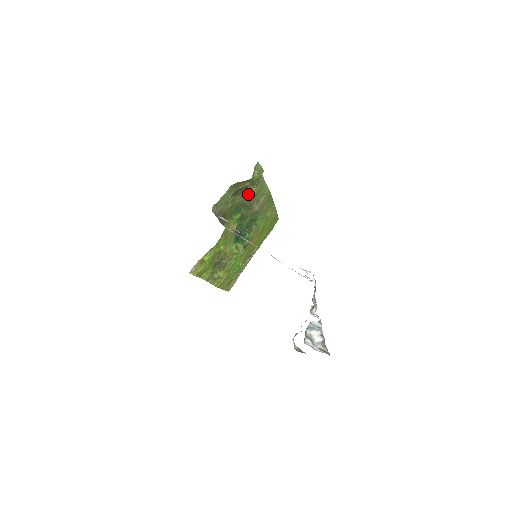
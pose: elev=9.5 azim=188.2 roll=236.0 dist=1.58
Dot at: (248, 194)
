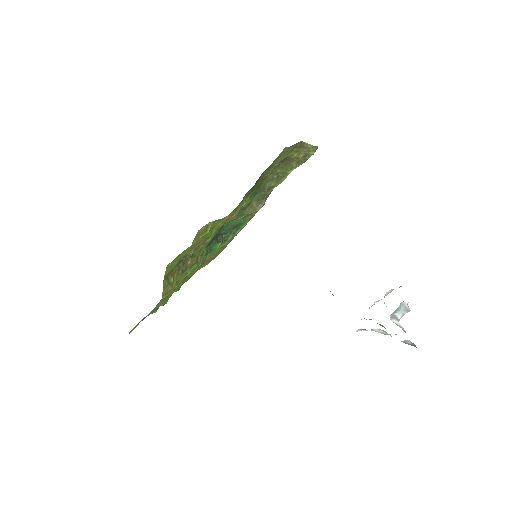
Dot at: (282, 175)
